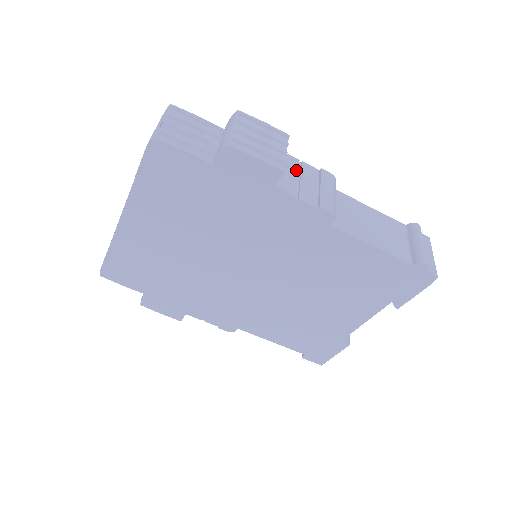
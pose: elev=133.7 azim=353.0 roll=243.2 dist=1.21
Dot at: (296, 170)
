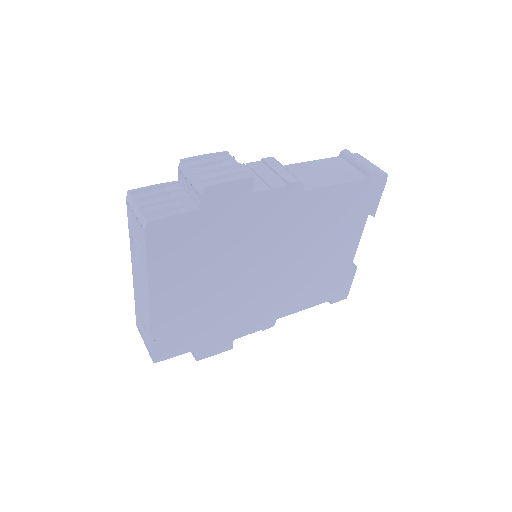
Dot at: (250, 172)
